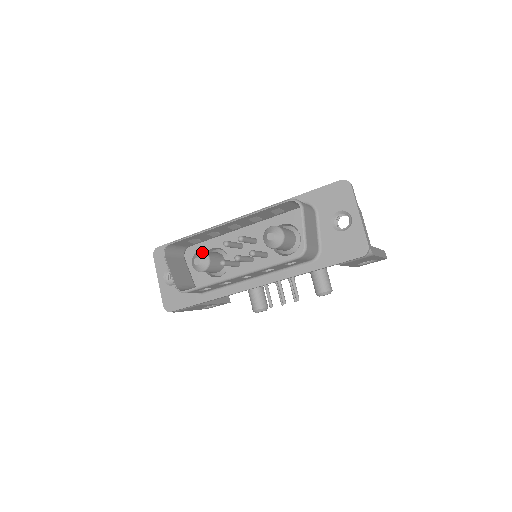
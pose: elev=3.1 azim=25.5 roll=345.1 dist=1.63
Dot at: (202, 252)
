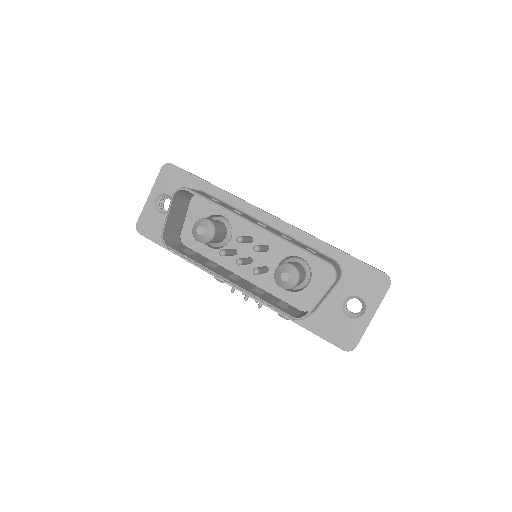
Dot at: (212, 225)
